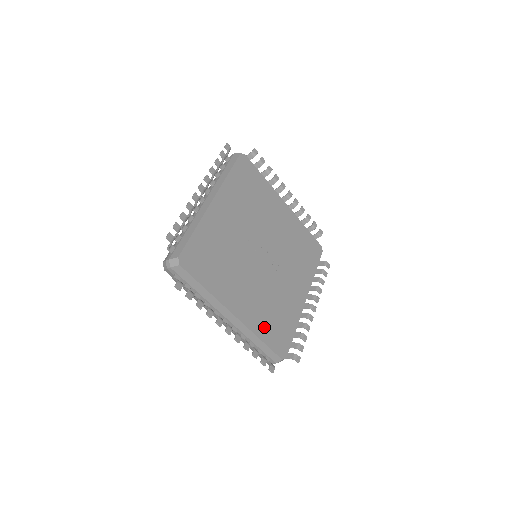
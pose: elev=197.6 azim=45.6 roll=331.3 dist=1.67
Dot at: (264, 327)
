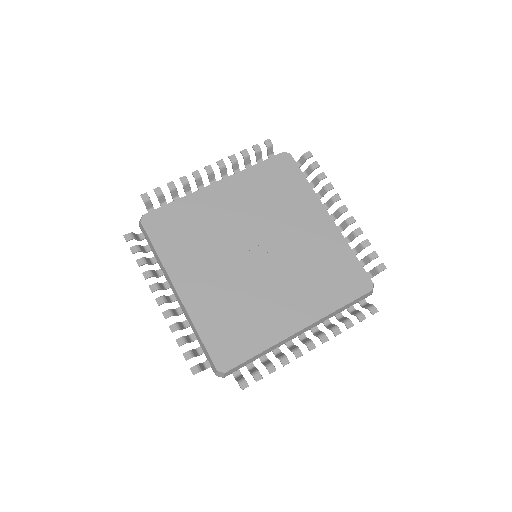
Dot at: (329, 296)
